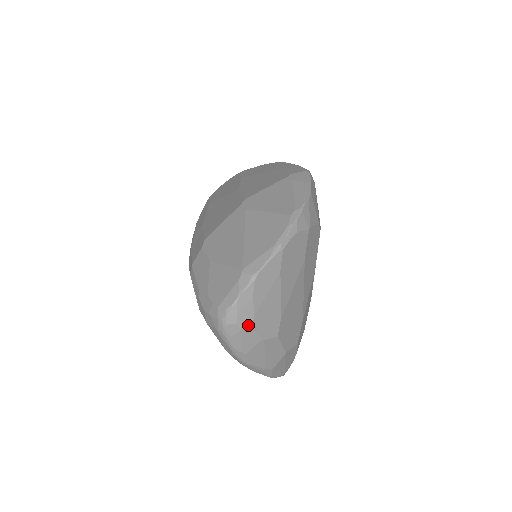
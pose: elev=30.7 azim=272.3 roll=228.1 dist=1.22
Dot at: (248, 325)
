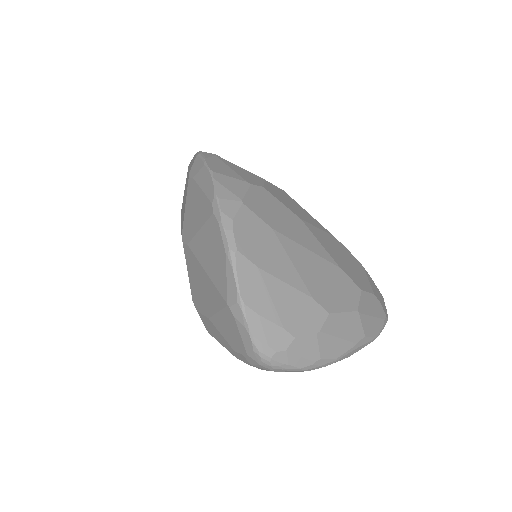
Dot at: (288, 340)
